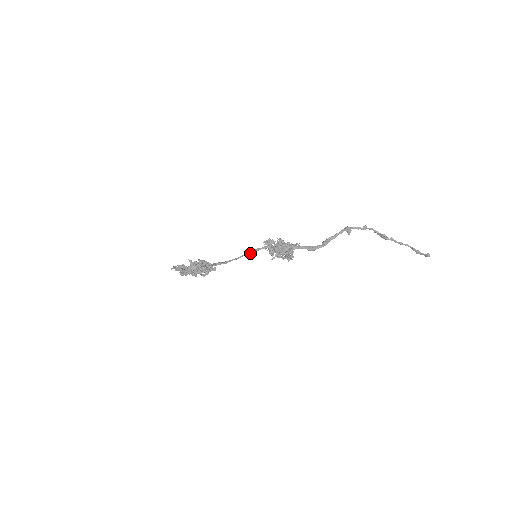
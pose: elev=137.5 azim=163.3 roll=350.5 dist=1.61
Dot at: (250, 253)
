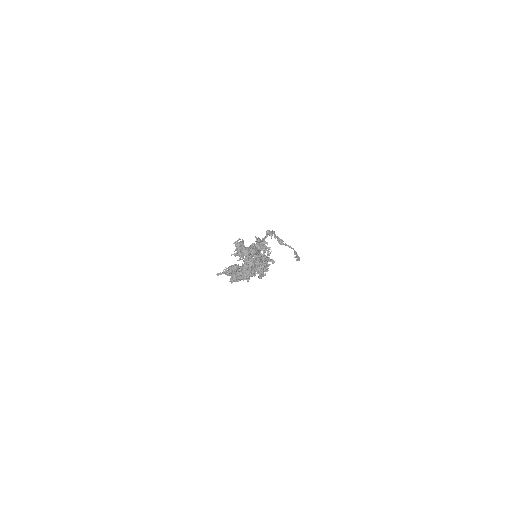
Dot at: (250, 253)
